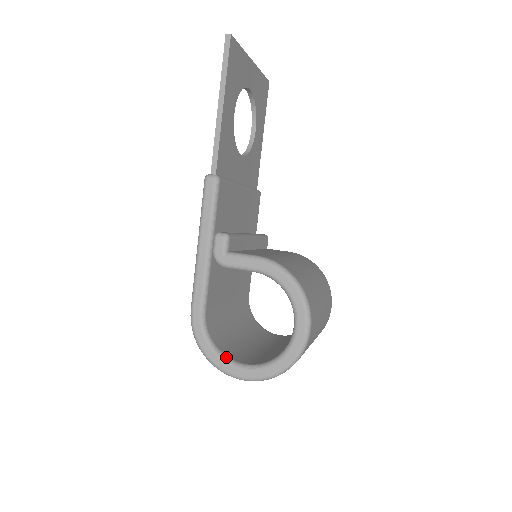
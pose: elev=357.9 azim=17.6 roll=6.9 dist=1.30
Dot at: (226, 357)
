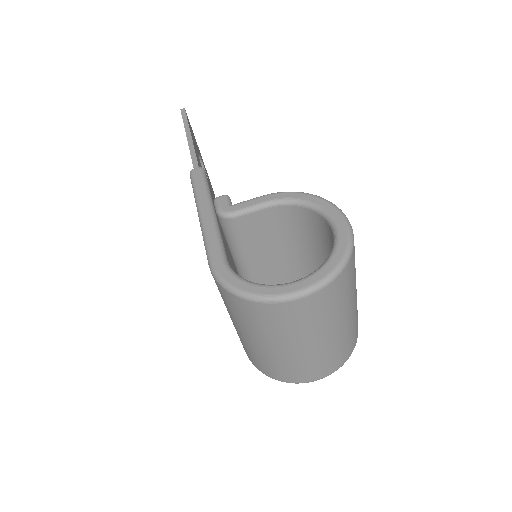
Dot at: (270, 285)
